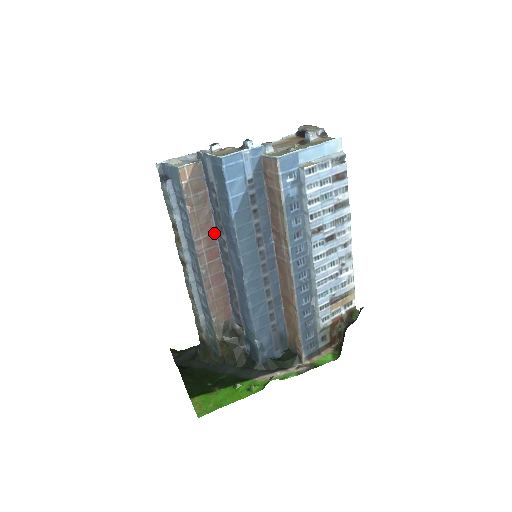
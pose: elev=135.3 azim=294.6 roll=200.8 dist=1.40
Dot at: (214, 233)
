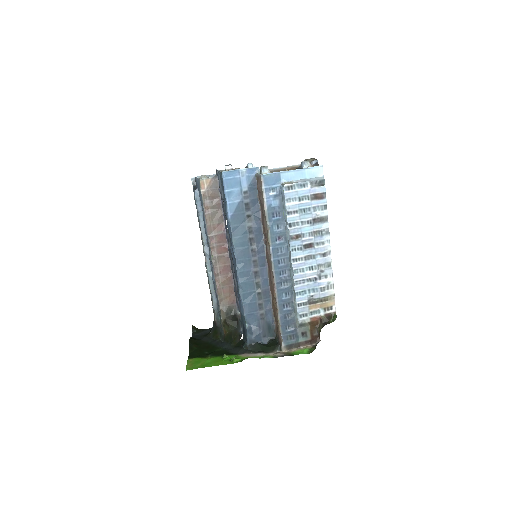
Dot at: (224, 233)
